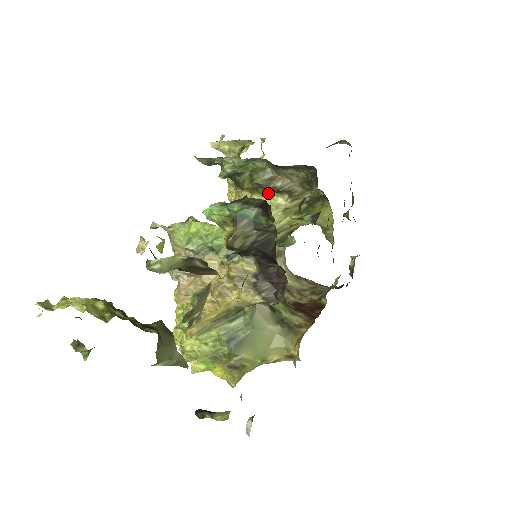
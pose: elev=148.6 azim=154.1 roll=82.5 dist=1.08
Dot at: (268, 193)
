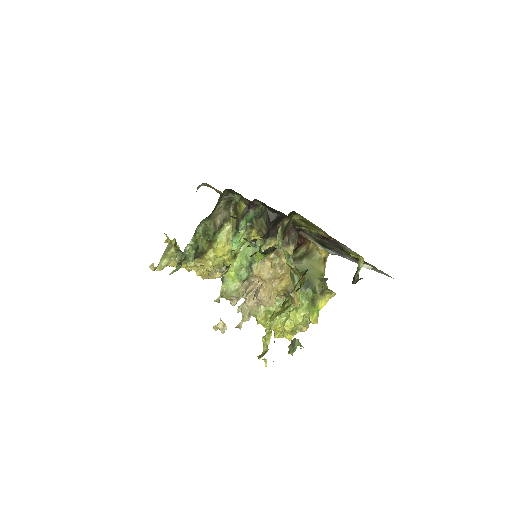
Dot at: (218, 235)
